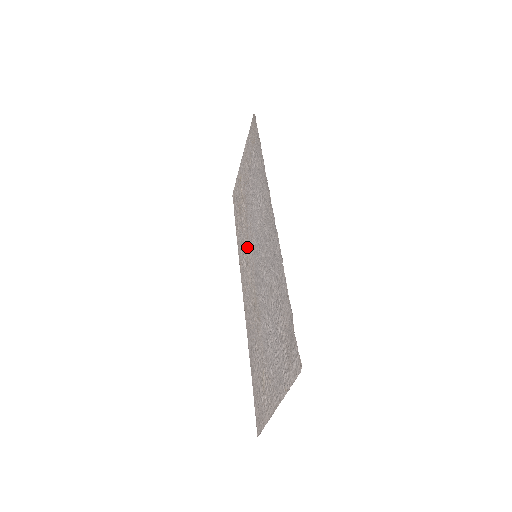
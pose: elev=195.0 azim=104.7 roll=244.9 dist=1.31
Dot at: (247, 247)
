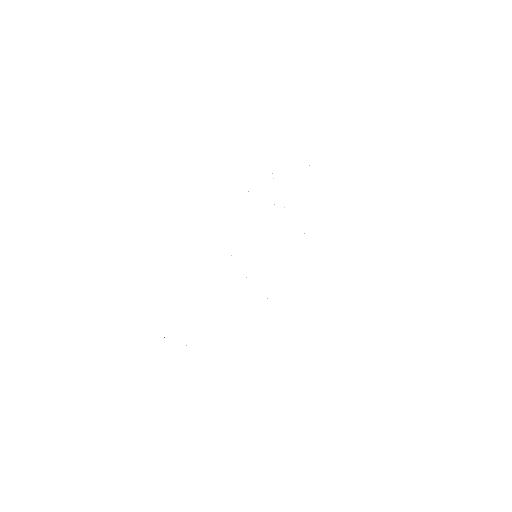
Dot at: occluded
